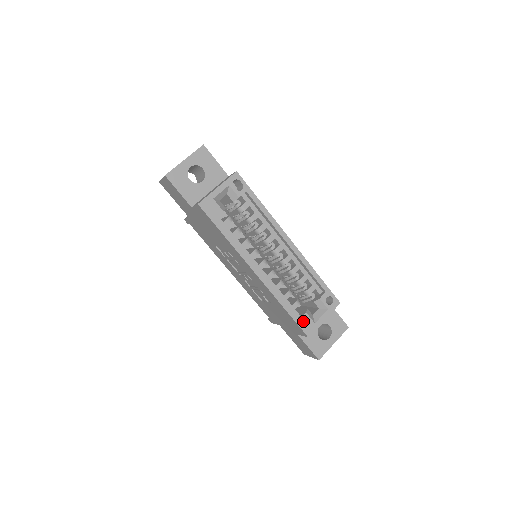
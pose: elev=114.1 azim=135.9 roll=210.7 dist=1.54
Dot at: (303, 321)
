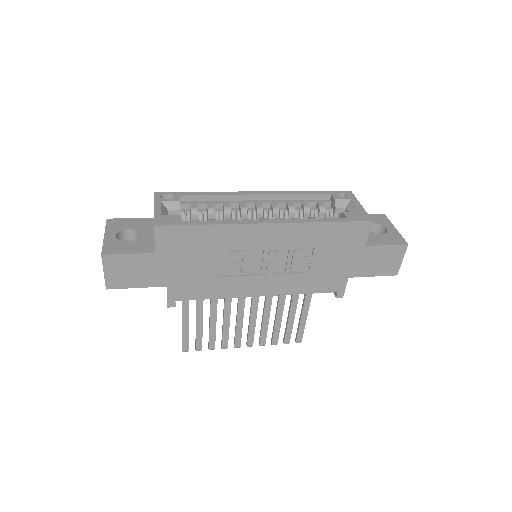
Dot at: (351, 217)
